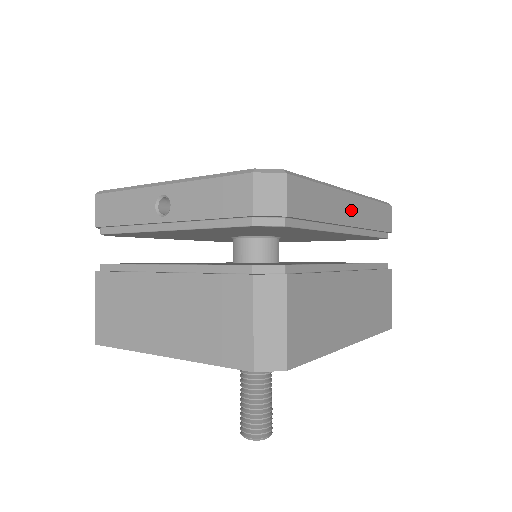
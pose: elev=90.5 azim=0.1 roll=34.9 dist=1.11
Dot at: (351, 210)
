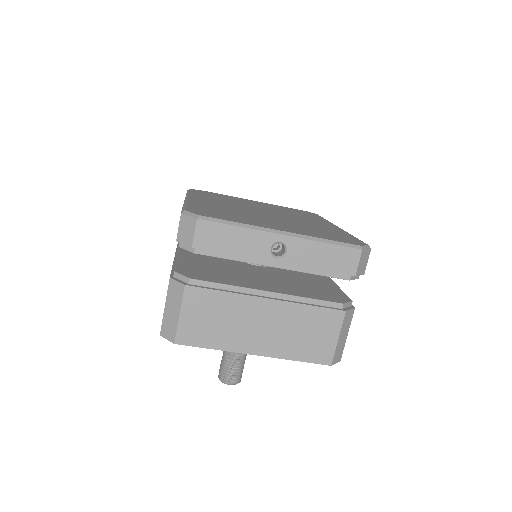
Dot at: occluded
